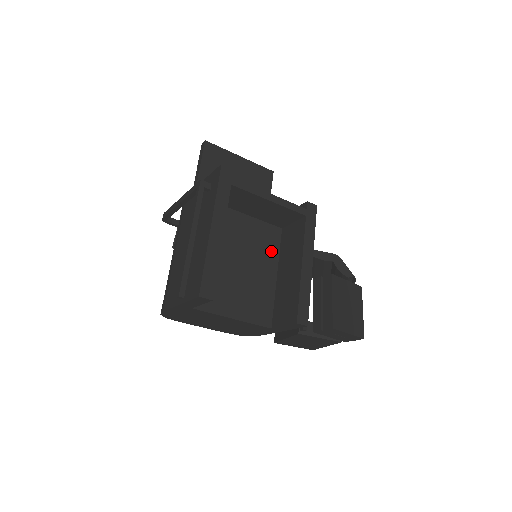
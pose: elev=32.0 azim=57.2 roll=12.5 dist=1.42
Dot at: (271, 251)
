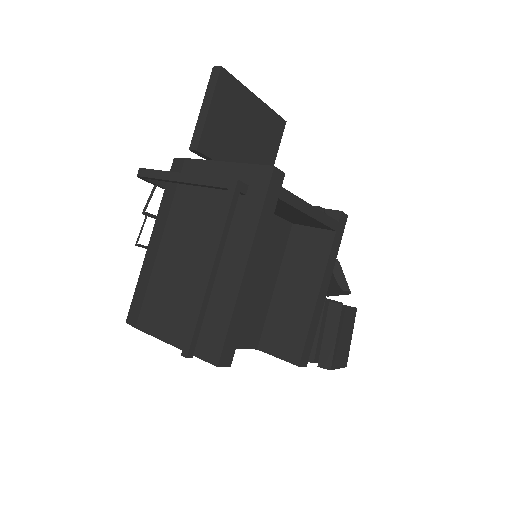
Dot at: (276, 255)
